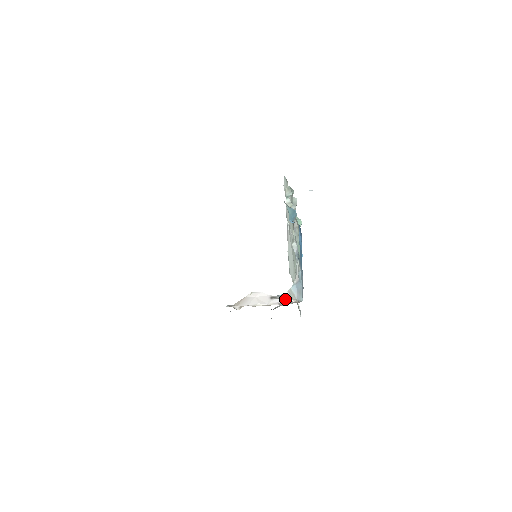
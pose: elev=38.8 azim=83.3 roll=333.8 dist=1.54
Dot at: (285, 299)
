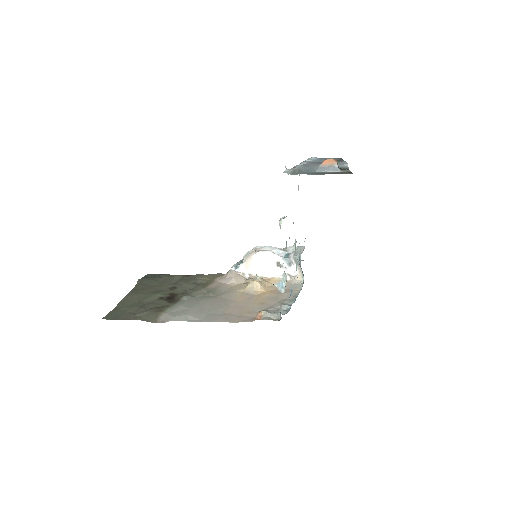
Dot at: (291, 262)
